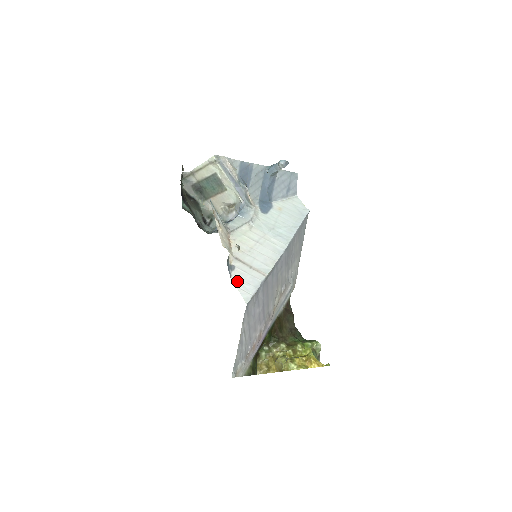
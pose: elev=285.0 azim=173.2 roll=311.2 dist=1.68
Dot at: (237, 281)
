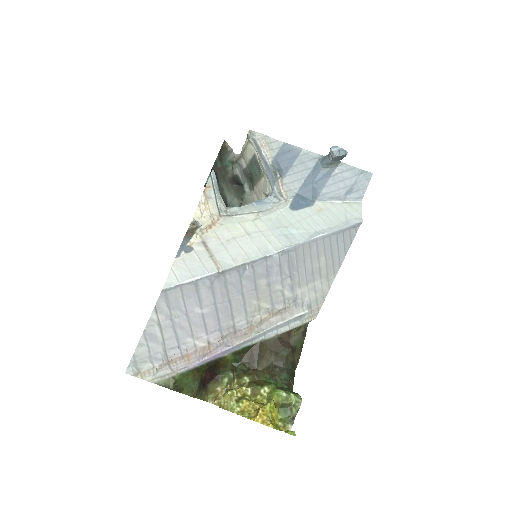
Dot at: (179, 264)
